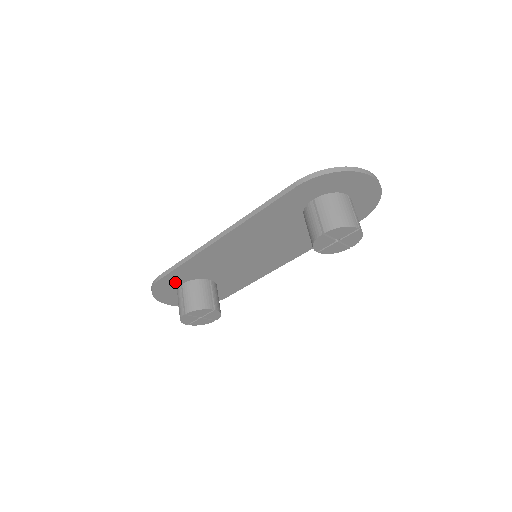
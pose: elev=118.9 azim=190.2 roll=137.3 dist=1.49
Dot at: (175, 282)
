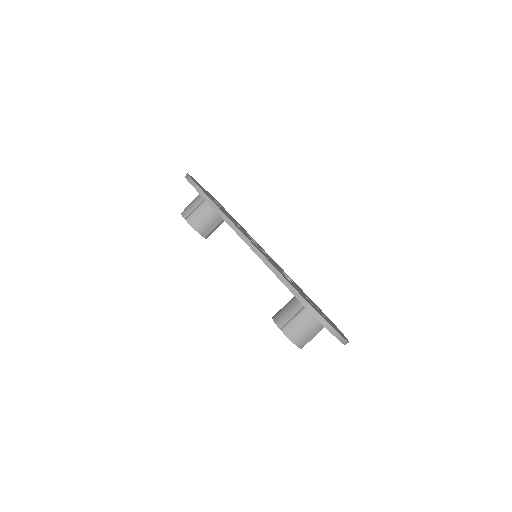
Dot at: occluded
